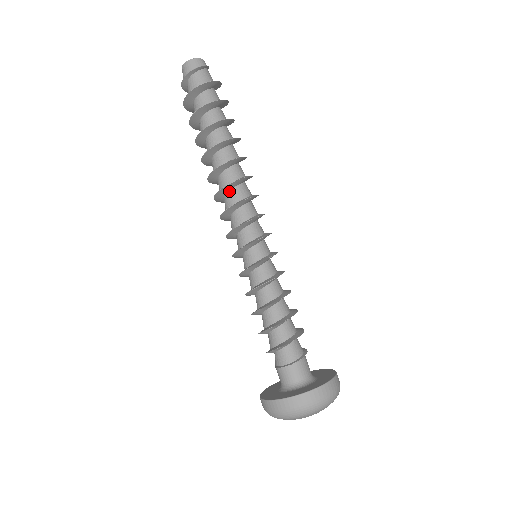
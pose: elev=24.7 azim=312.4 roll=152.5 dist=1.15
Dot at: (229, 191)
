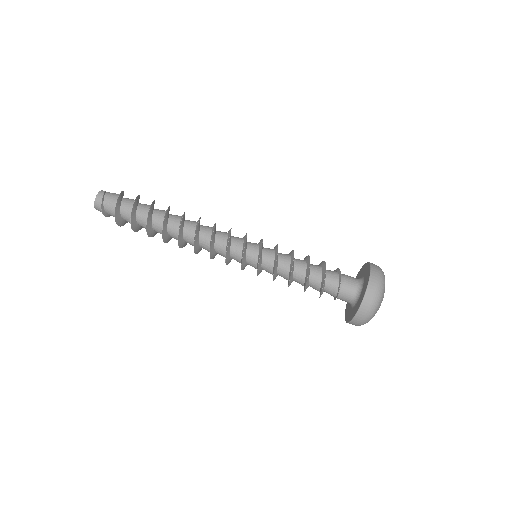
Dot at: (200, 247)
